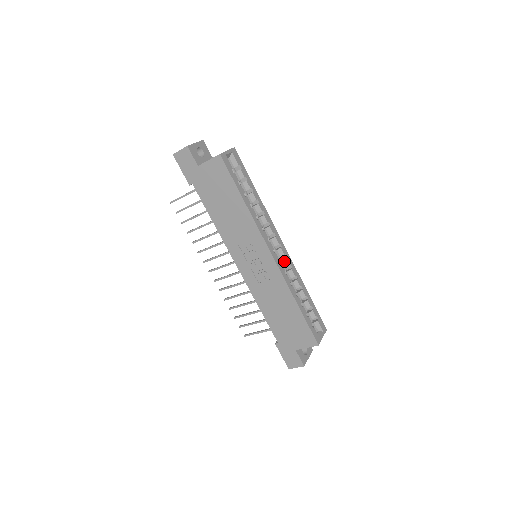
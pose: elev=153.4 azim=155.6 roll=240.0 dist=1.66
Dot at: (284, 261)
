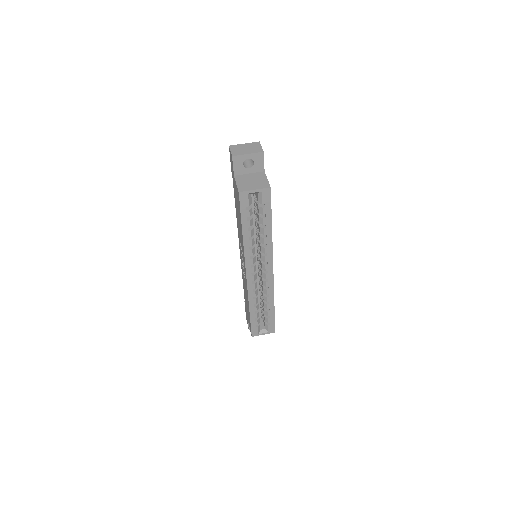
Dot at: (264, 281)
